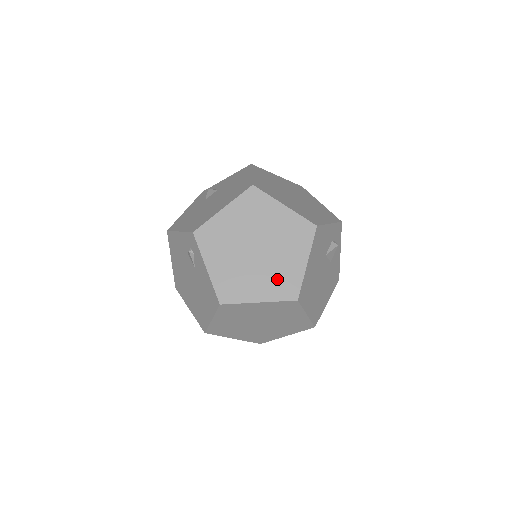
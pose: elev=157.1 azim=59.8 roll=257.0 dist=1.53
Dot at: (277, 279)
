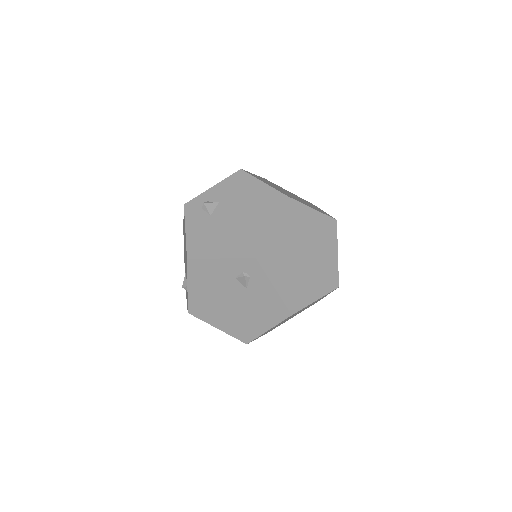
Dot at: (323, 275)
